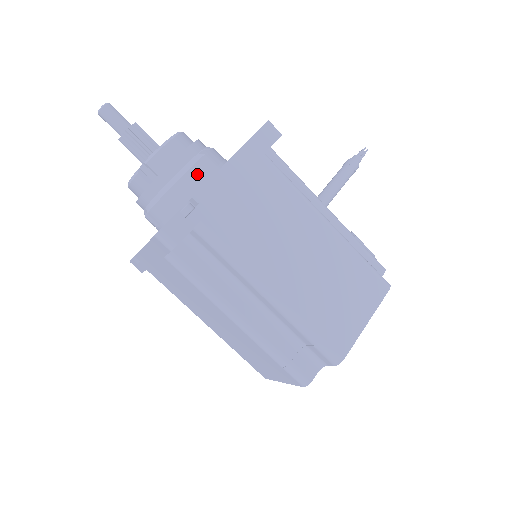
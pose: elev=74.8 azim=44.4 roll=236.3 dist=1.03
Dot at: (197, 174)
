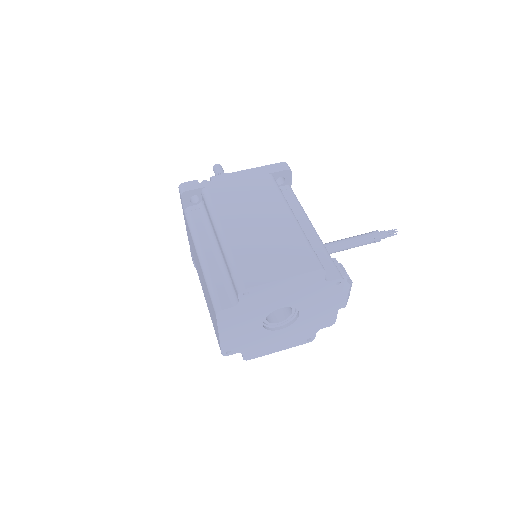
Dot at: occluded
